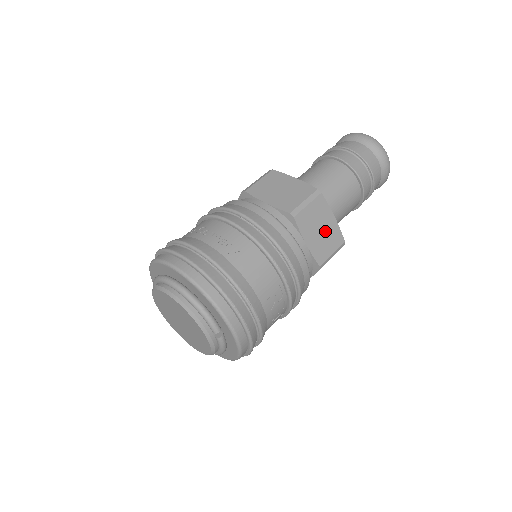
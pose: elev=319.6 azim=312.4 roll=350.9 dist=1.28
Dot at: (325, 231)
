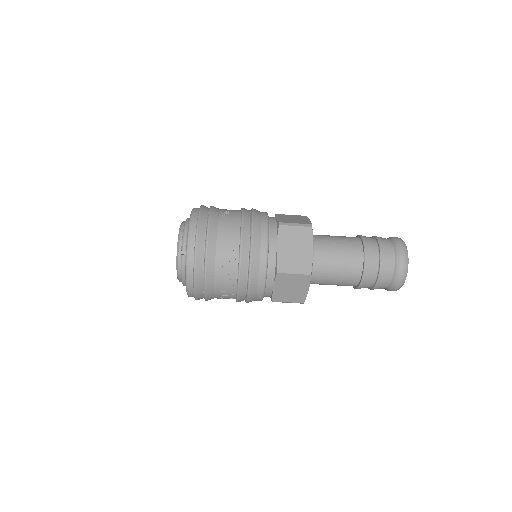
Dot at: (298, 252)
